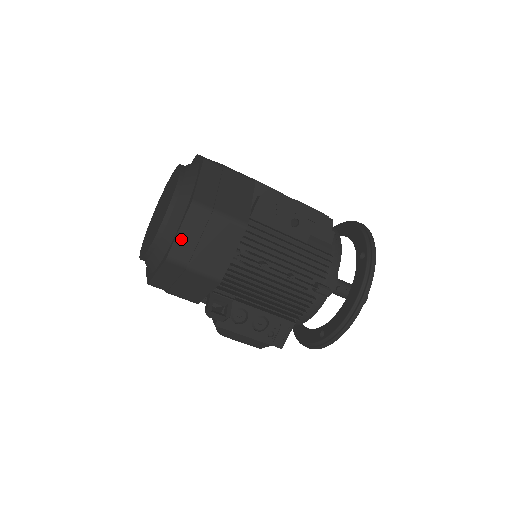
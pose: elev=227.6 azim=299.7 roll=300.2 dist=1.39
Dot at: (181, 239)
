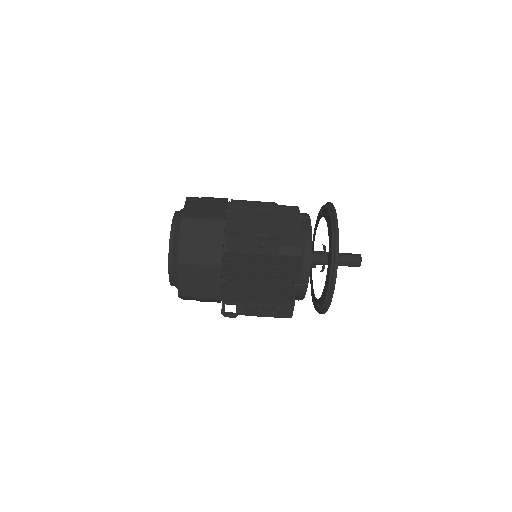
Dot at: (182, 284)
